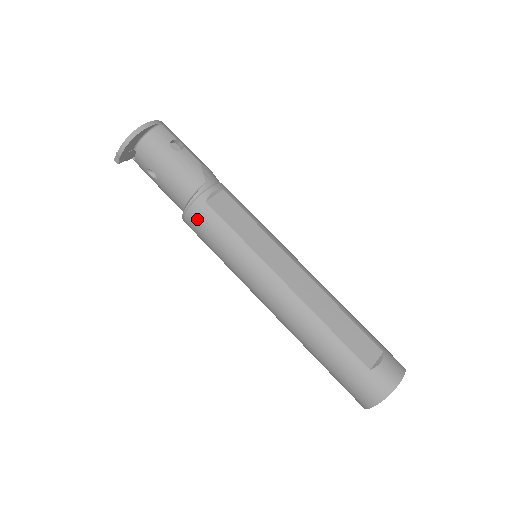
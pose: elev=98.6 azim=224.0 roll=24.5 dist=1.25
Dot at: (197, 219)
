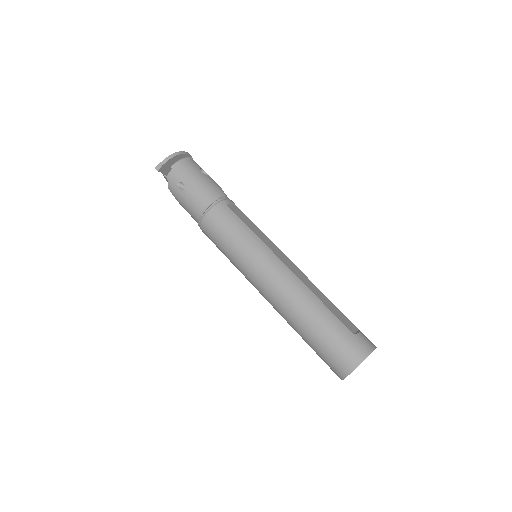
Dot at: (218, 215)
